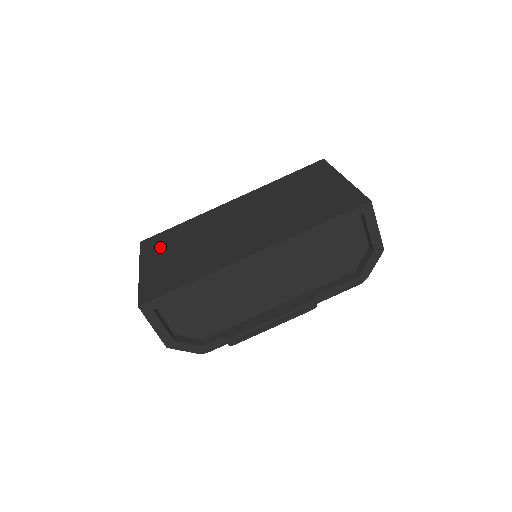
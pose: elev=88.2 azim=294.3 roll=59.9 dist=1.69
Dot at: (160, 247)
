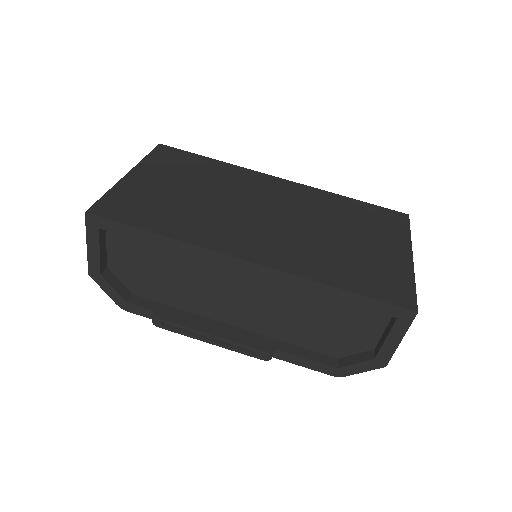
Dot at: (171, 166)
